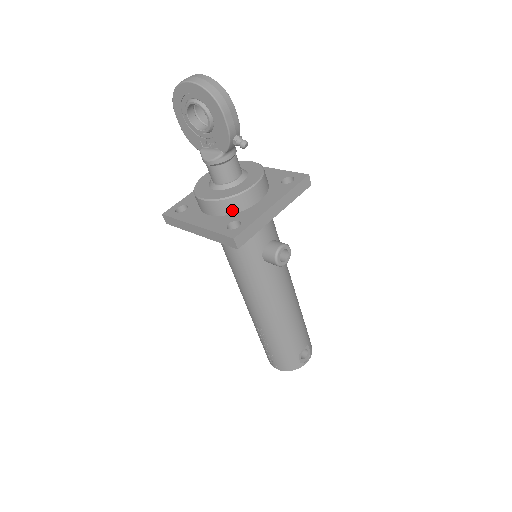
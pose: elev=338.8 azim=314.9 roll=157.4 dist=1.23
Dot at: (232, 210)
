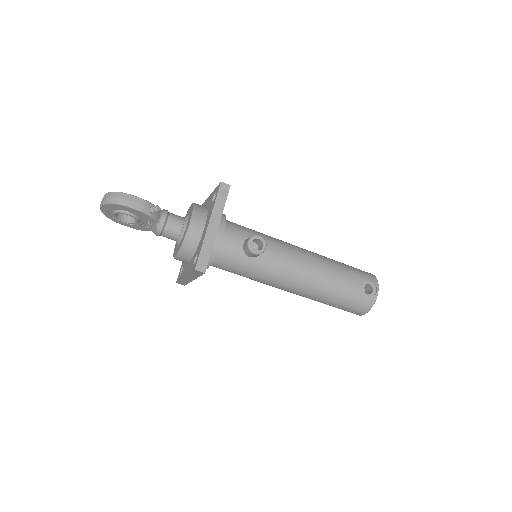
Dot at: (193, 250)
